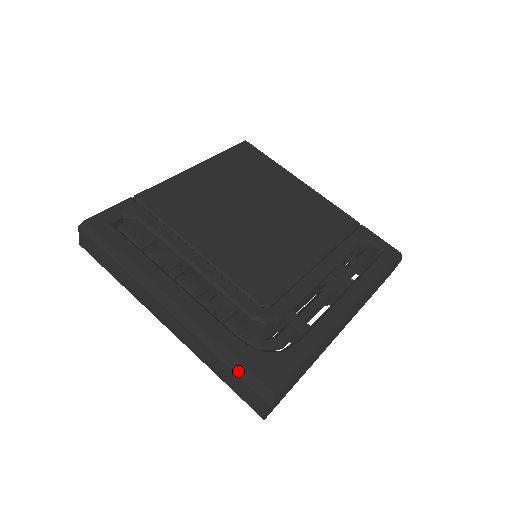
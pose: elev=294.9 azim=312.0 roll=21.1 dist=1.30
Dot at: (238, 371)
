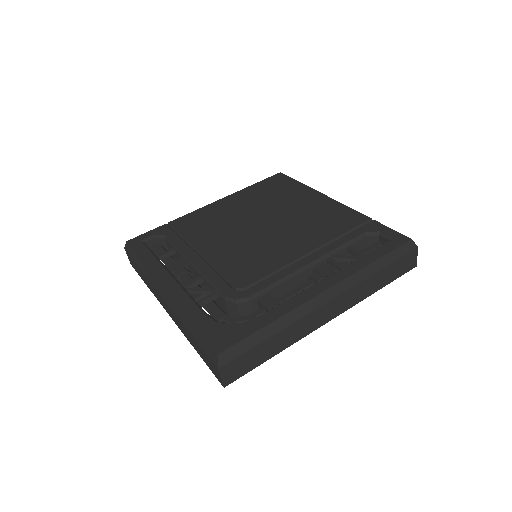
Dot at: (198, 339)
